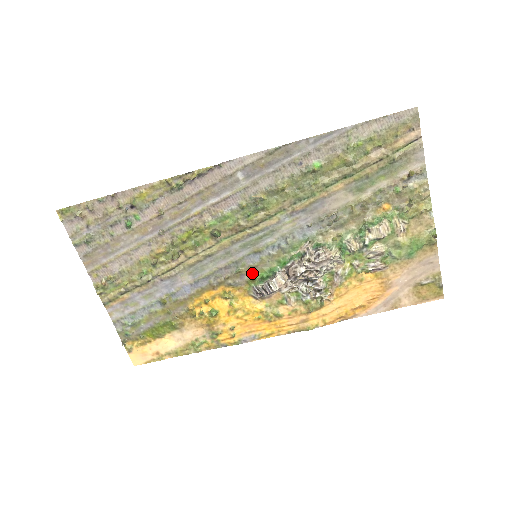
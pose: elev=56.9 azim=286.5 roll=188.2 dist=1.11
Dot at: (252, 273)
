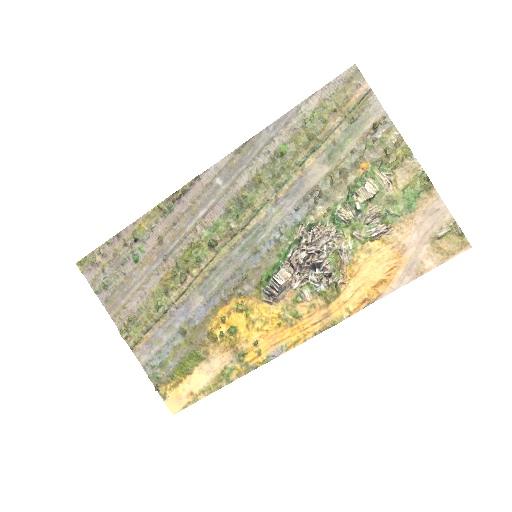
Dot at: (258, 276)
